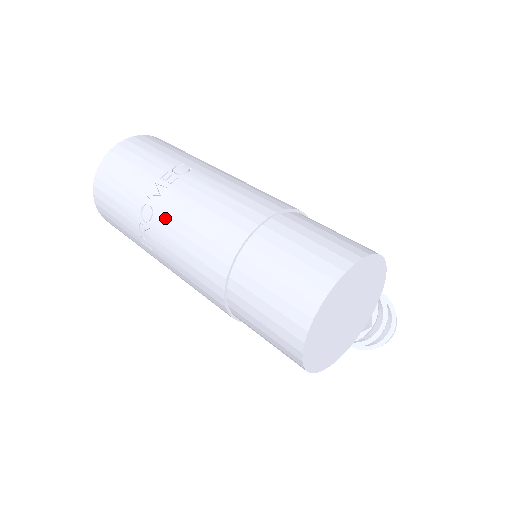
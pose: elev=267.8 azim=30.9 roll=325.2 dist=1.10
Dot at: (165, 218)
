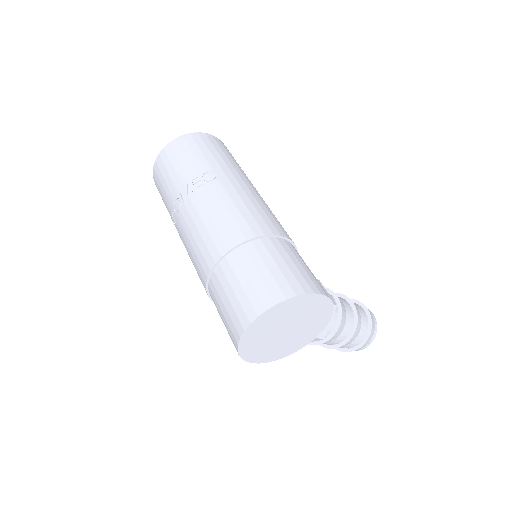
Dot at: (185, 215)
